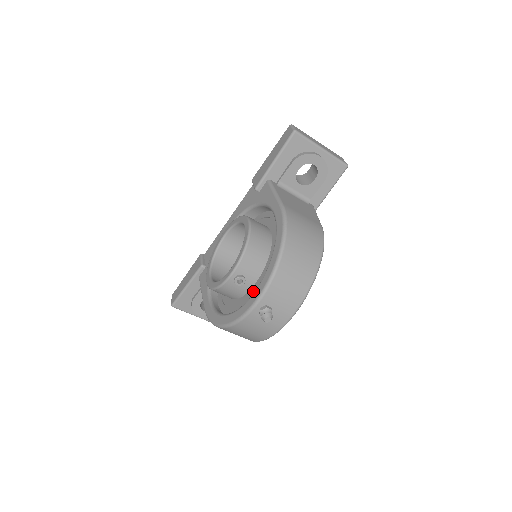
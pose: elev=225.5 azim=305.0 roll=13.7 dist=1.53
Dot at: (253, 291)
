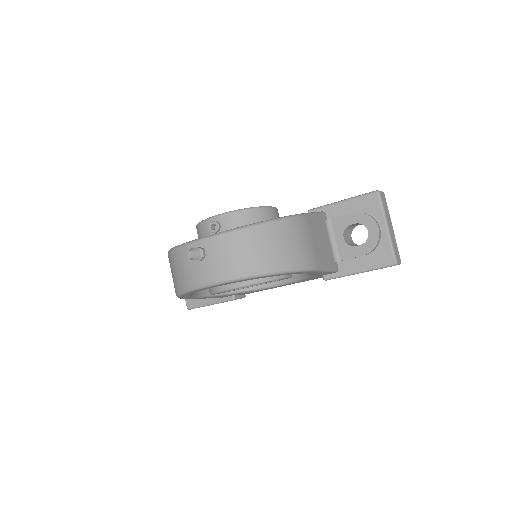
Dot at: occluded
